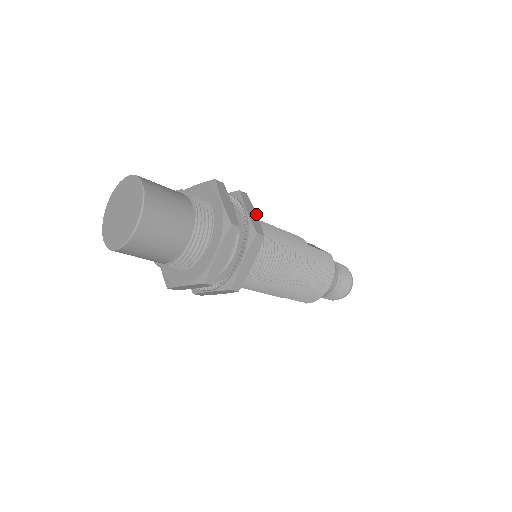
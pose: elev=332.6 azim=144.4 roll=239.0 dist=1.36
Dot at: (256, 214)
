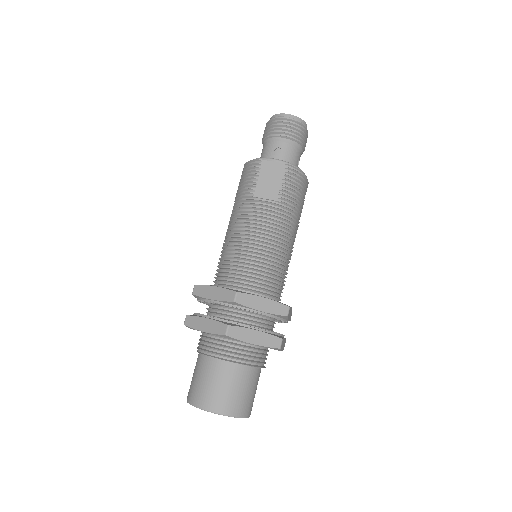
Dot at: (264, 298)
